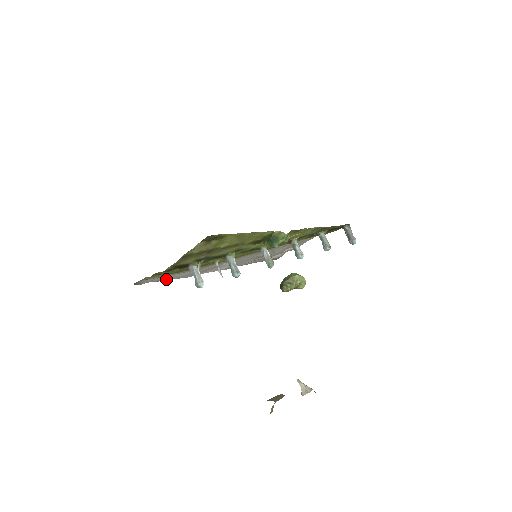
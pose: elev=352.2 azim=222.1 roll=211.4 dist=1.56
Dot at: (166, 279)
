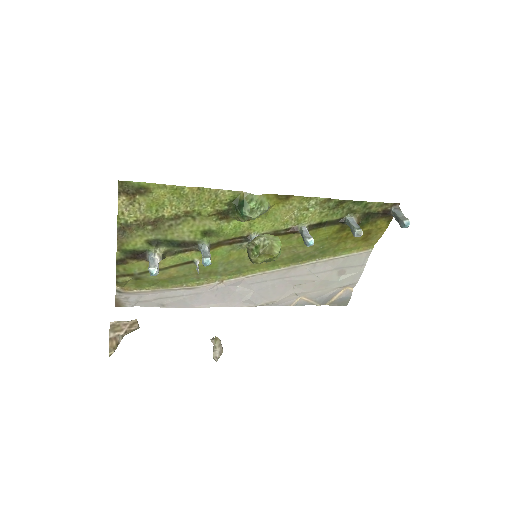
Dot at: (160, 303)
